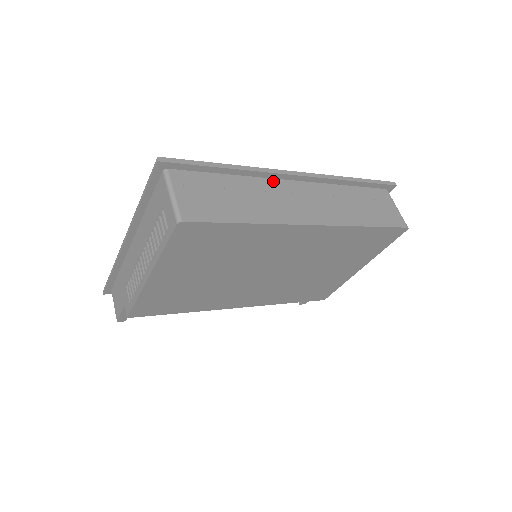
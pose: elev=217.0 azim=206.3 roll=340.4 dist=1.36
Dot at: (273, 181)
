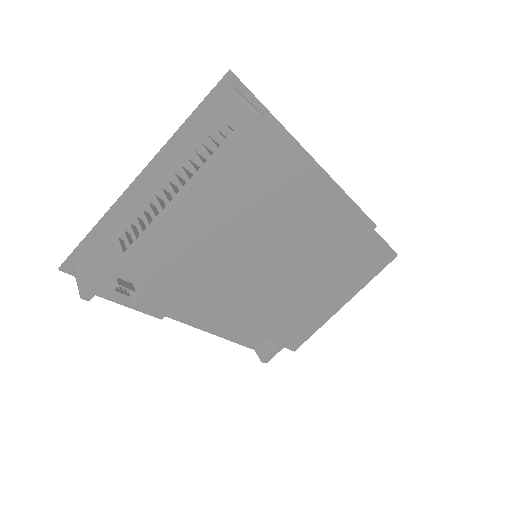
Dot at: occluded
